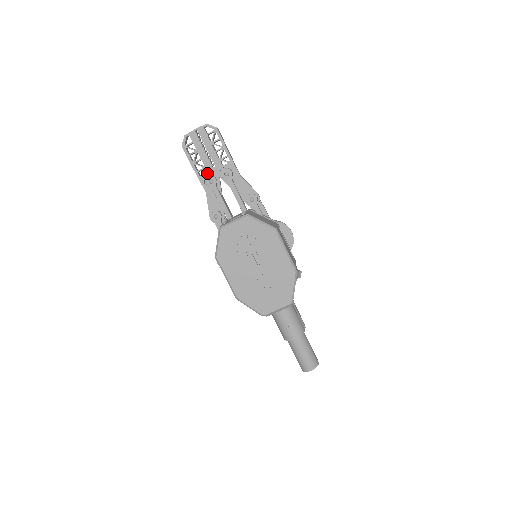
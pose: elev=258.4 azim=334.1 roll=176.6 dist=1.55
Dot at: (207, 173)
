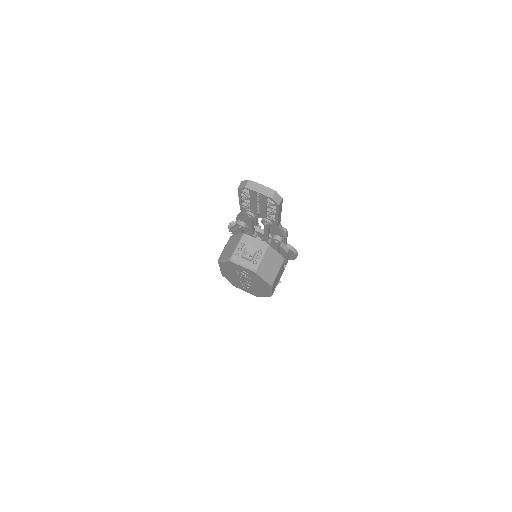
Dot at: (250, 211)
